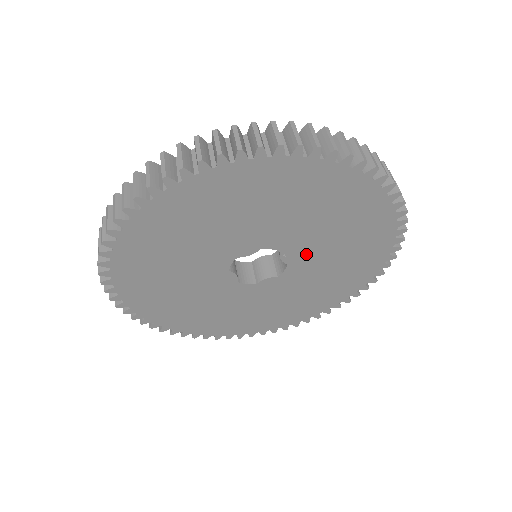
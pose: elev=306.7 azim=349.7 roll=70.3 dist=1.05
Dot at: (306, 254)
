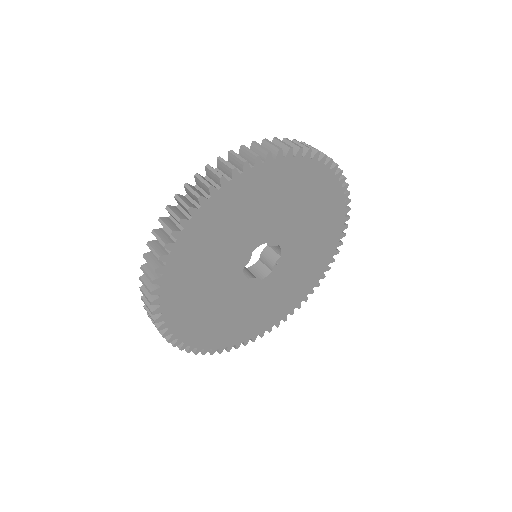
Dot at: (284, 269)
